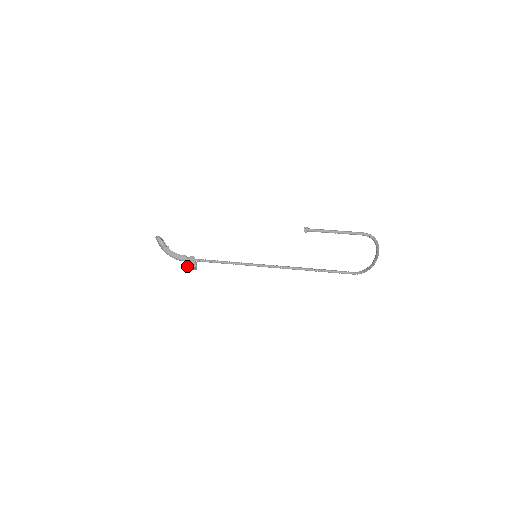
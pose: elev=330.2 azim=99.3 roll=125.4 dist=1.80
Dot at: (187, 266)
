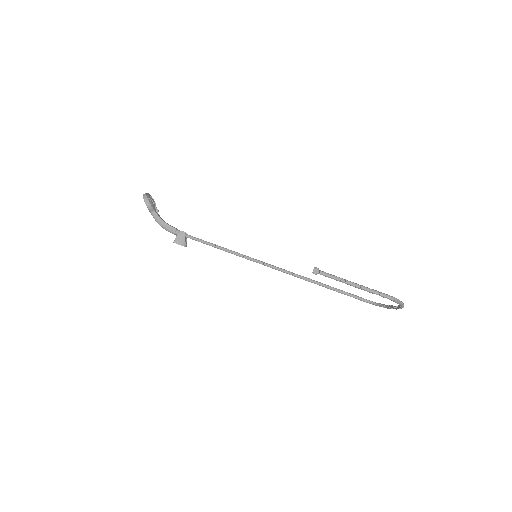
Dot at: occluded
